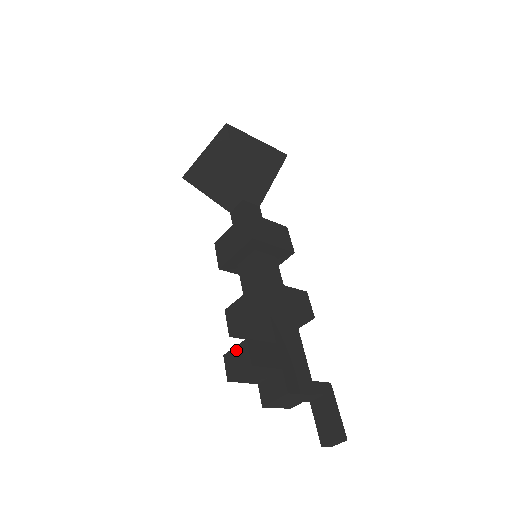
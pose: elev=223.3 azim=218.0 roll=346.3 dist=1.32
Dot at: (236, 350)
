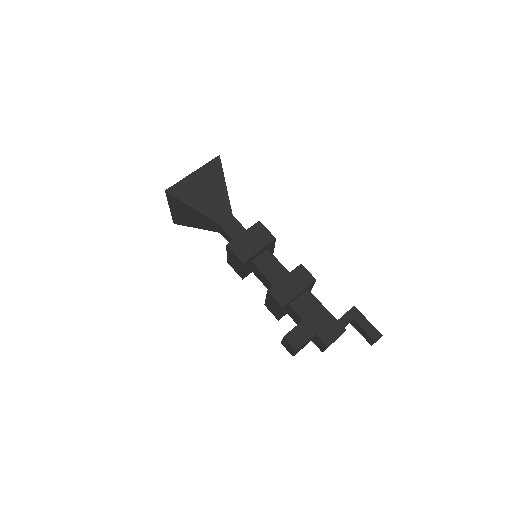
Dot at: (284, 342)
